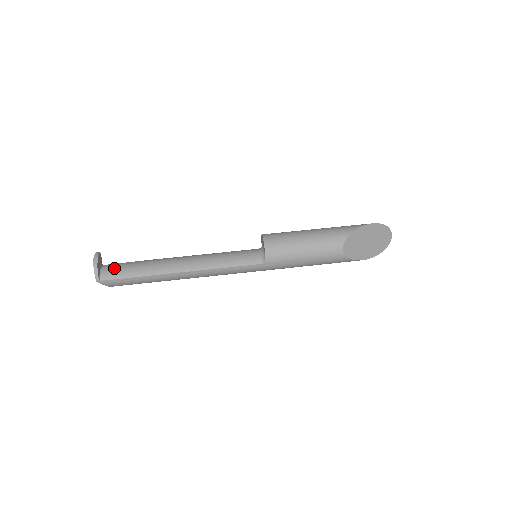
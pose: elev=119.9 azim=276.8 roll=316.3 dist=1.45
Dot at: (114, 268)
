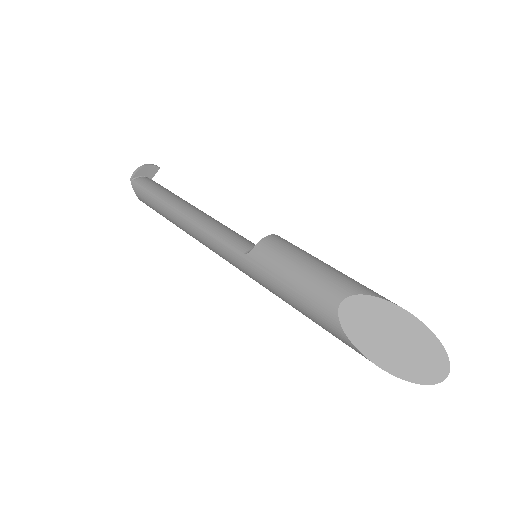
Dot at: (151, 181)
